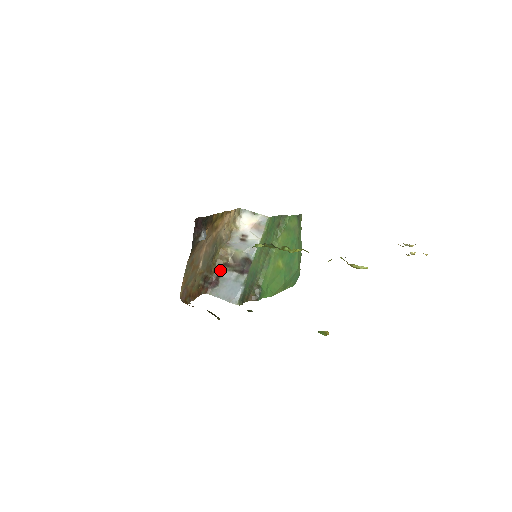
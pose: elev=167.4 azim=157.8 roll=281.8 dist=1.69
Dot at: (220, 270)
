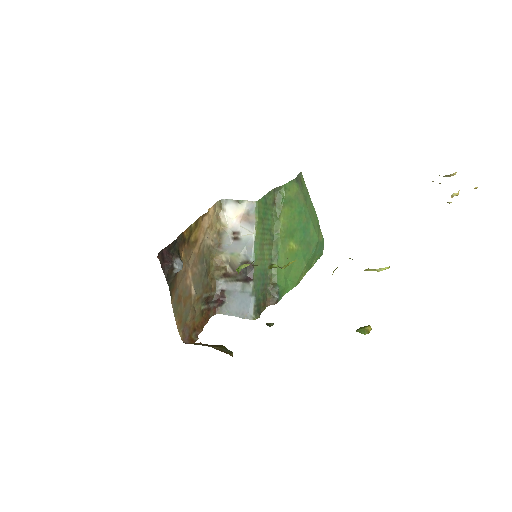
Dot at: (222, 283)
